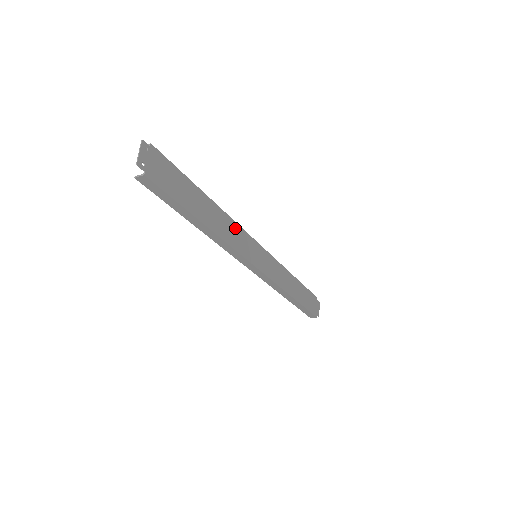
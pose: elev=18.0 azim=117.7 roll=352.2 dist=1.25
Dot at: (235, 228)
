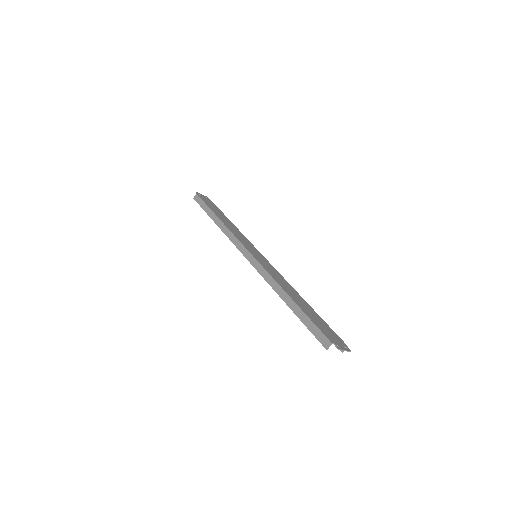
Dot at: (244, 238)
